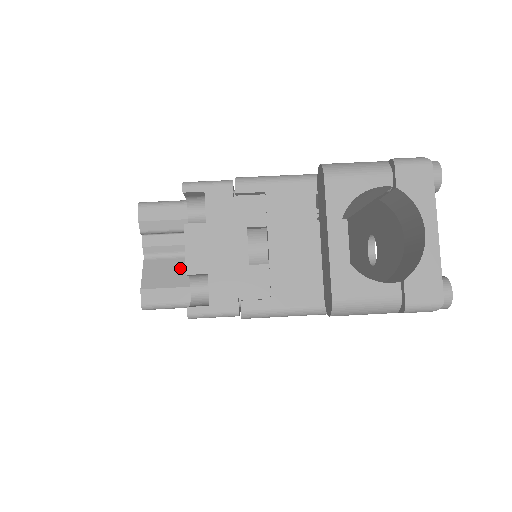
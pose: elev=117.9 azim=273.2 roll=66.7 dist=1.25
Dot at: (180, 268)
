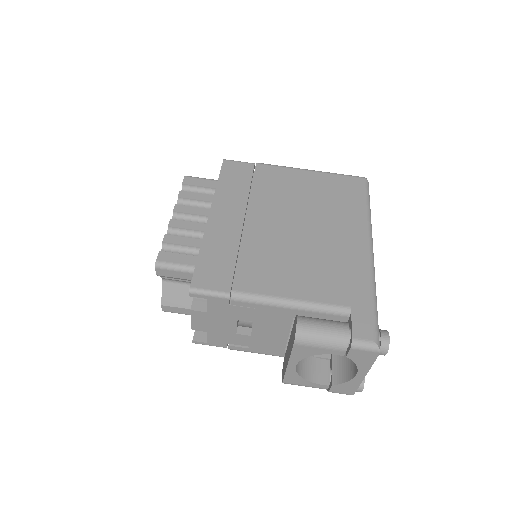
Dot at: occluded
